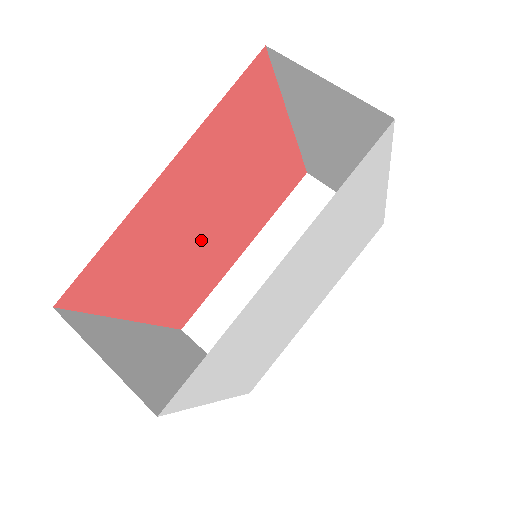
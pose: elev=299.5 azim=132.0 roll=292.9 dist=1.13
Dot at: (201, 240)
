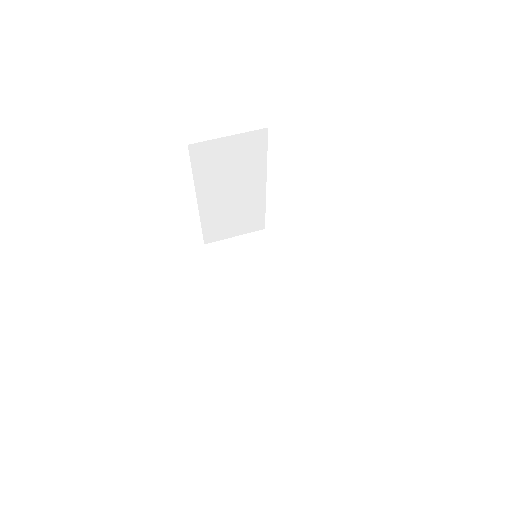
Dot at: occluded
